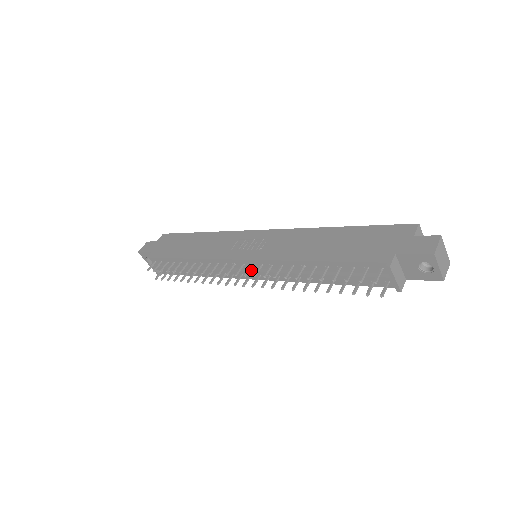
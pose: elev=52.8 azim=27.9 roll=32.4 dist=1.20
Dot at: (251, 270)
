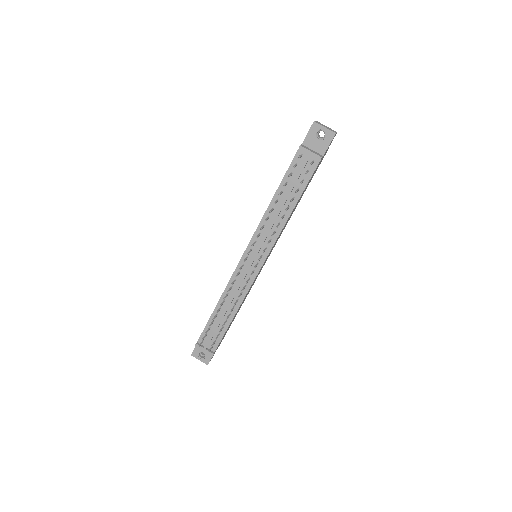
Dot at: (253, 255)
